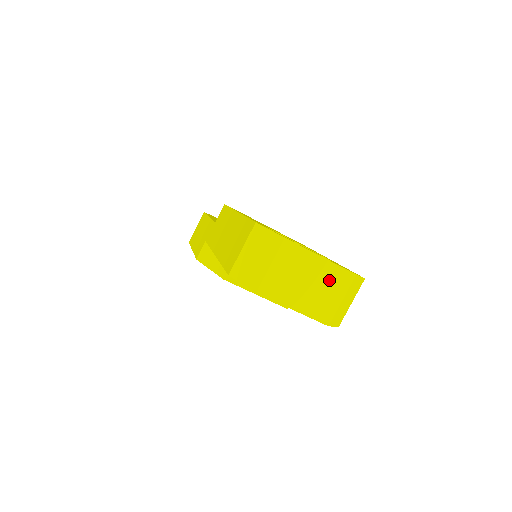
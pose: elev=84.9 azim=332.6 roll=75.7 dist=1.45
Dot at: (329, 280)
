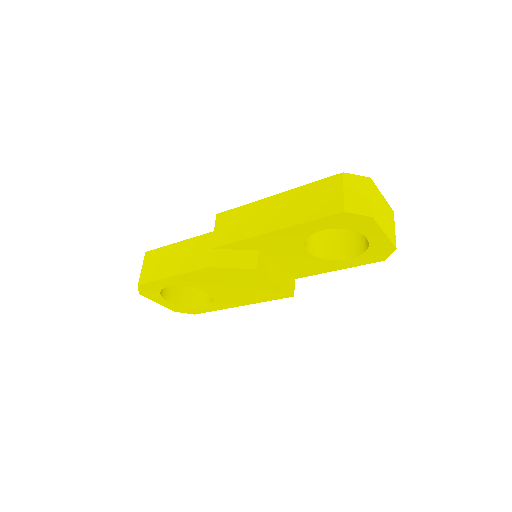
Dot at: (388, 213)
